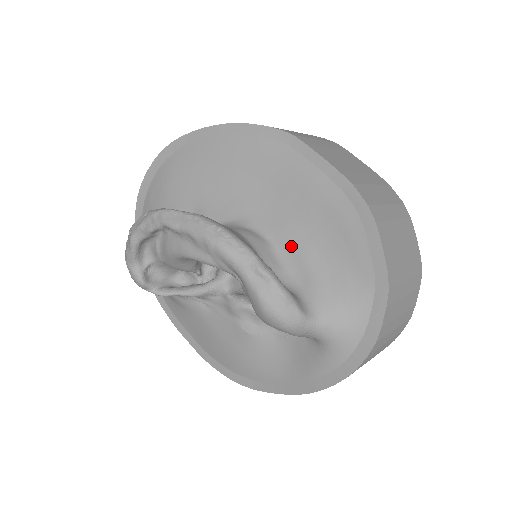
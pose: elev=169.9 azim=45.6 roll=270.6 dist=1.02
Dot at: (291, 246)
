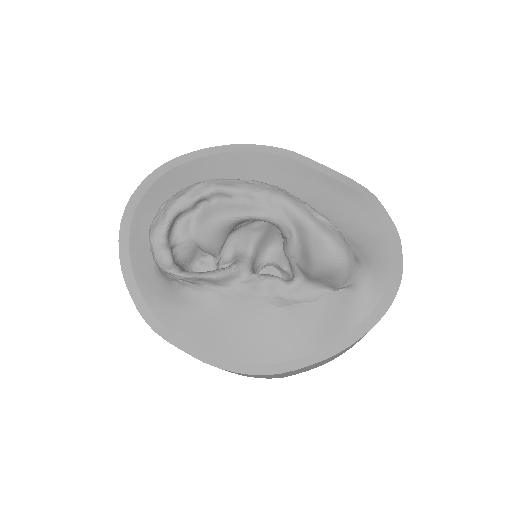
Dot at: occluded
